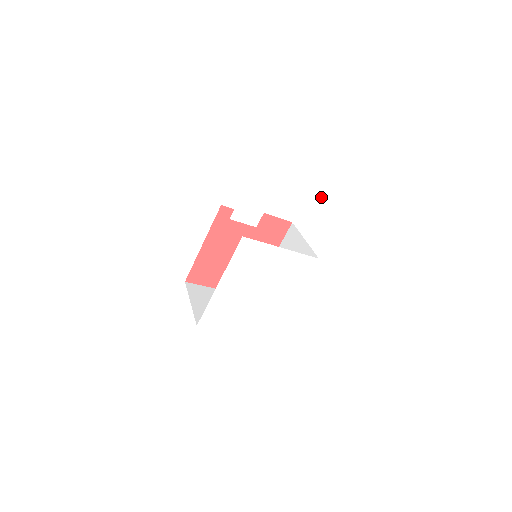
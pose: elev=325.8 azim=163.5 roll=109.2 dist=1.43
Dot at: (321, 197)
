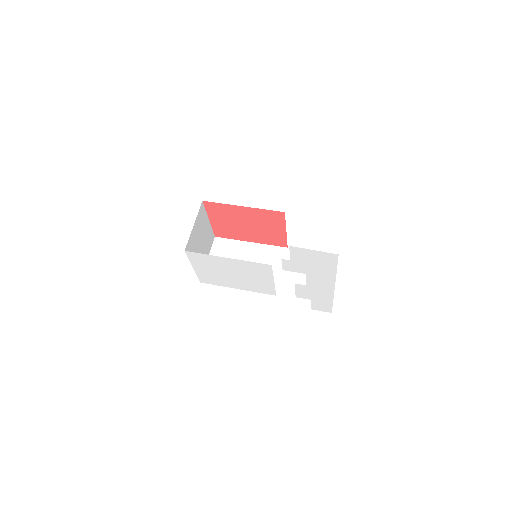
Dot at: (321, 293)
